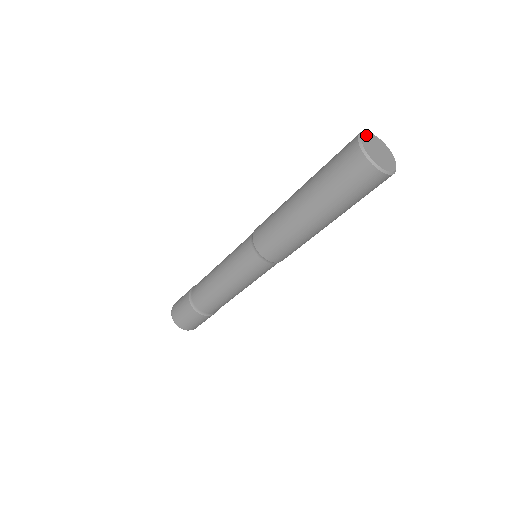
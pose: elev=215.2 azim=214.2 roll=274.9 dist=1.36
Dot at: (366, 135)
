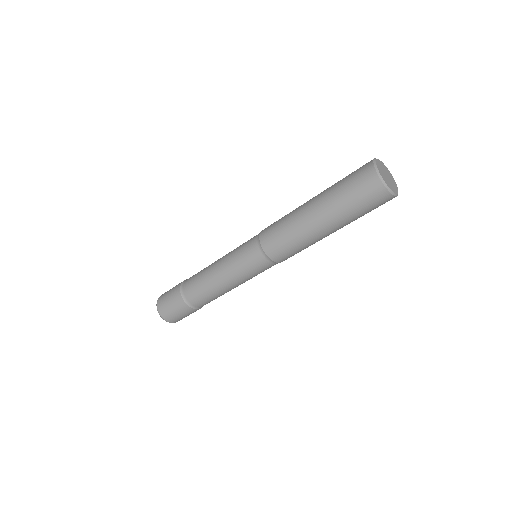
Dot at: (377, 163)
